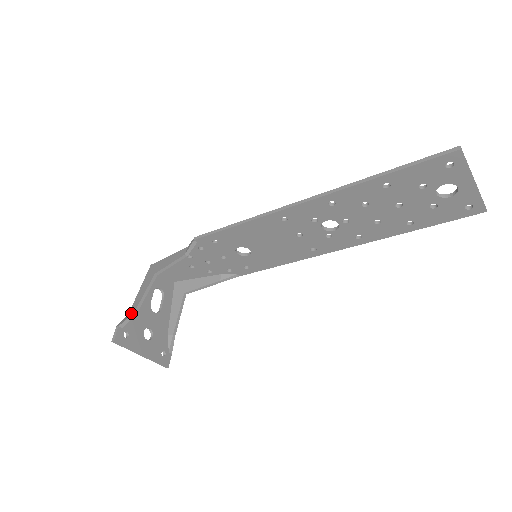
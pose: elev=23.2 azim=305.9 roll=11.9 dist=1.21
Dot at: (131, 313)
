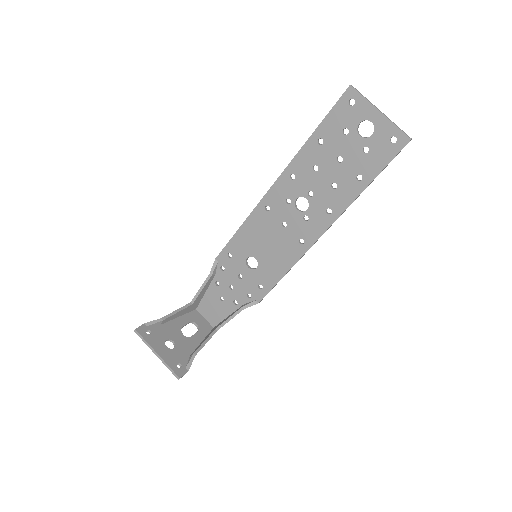
Dot at: (159, 321)
